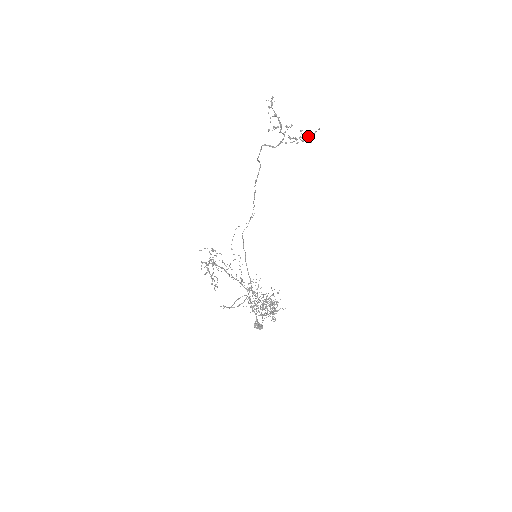
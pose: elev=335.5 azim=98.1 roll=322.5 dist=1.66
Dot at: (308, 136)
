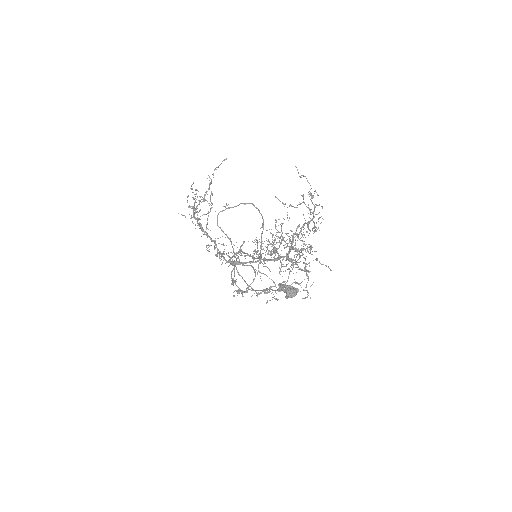
Dot at: (277, 299)
